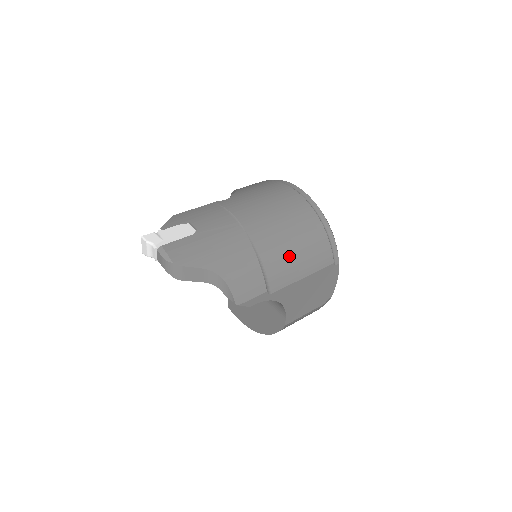
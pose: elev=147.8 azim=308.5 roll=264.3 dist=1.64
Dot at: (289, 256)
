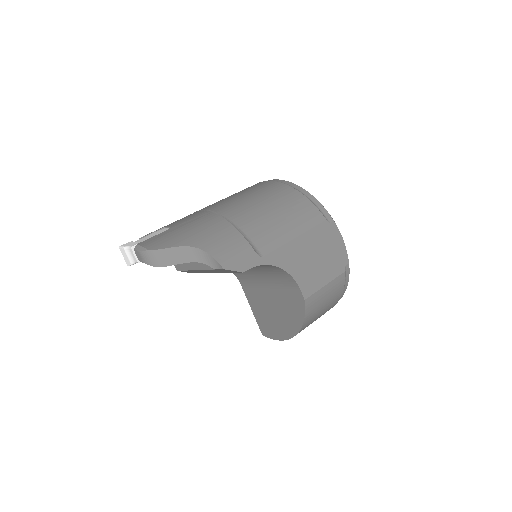
Dot at: (270, 220)
